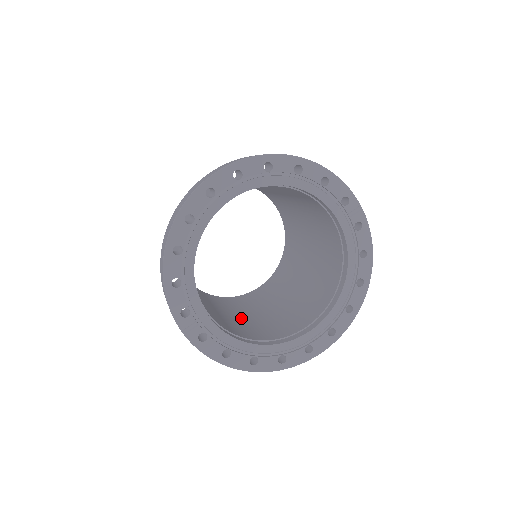
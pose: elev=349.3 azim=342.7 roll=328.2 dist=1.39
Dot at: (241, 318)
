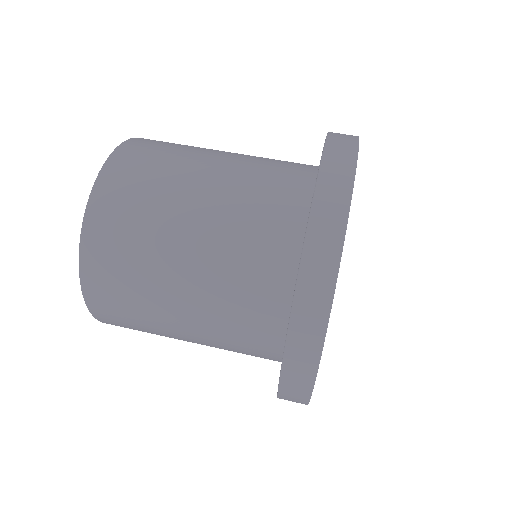
Dot at: occluded
